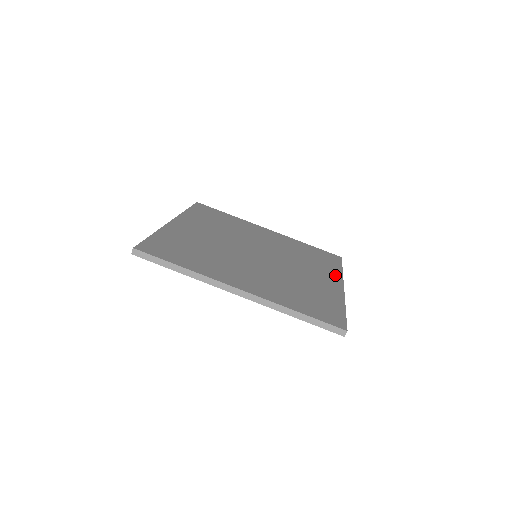
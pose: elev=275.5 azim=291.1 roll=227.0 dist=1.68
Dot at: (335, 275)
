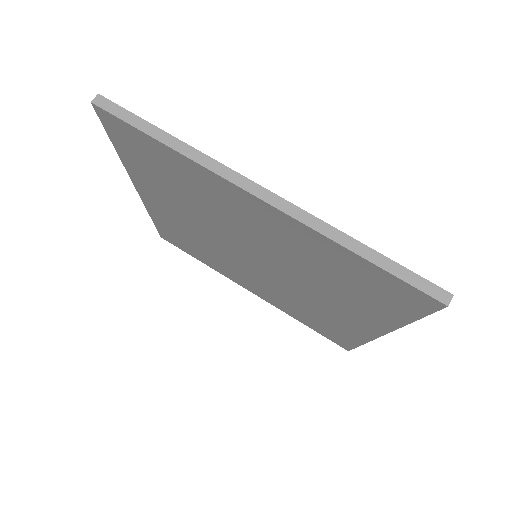
Dot at: occluded
